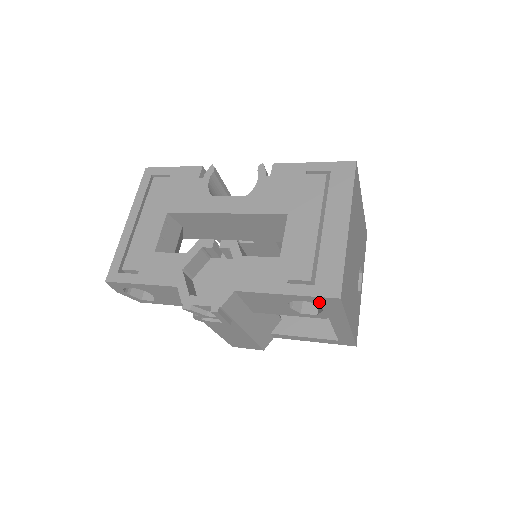
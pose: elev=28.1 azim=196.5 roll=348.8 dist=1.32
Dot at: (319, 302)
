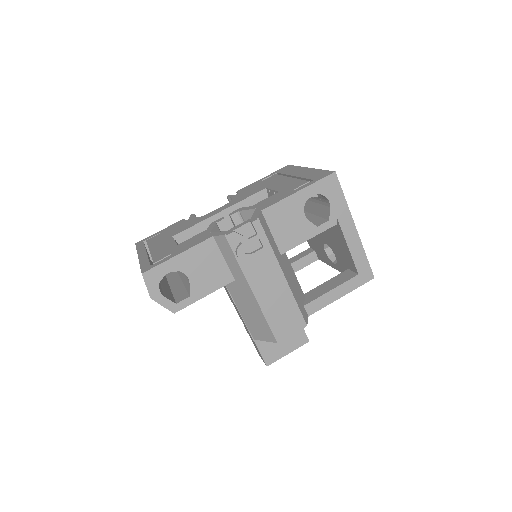
Dot at: (324, 190)
